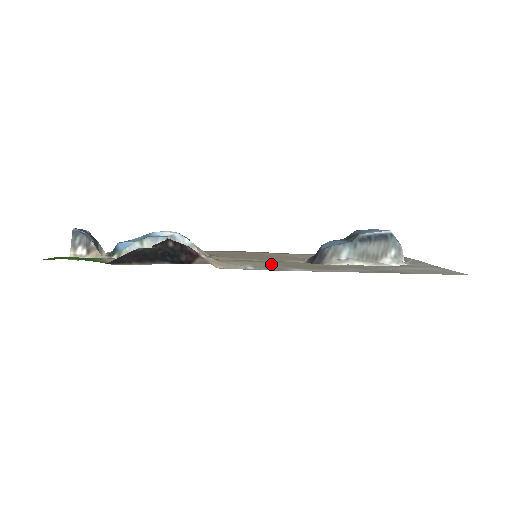
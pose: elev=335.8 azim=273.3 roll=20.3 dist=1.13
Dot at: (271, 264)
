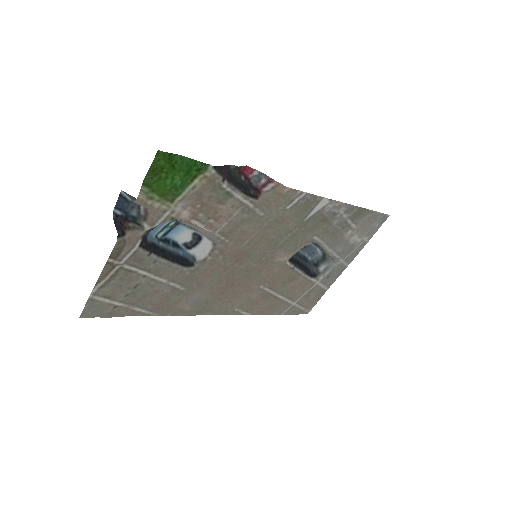
Dot at: (294, 220)
